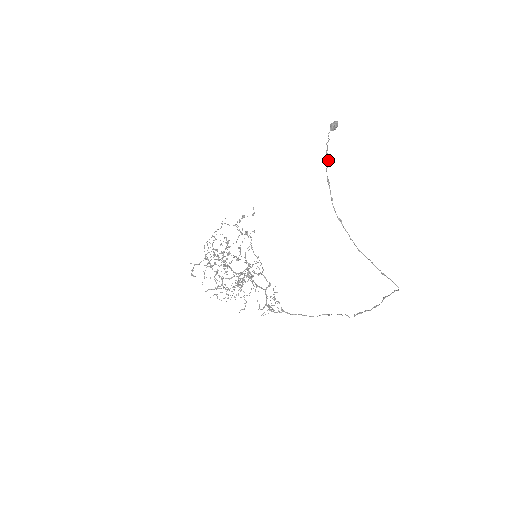
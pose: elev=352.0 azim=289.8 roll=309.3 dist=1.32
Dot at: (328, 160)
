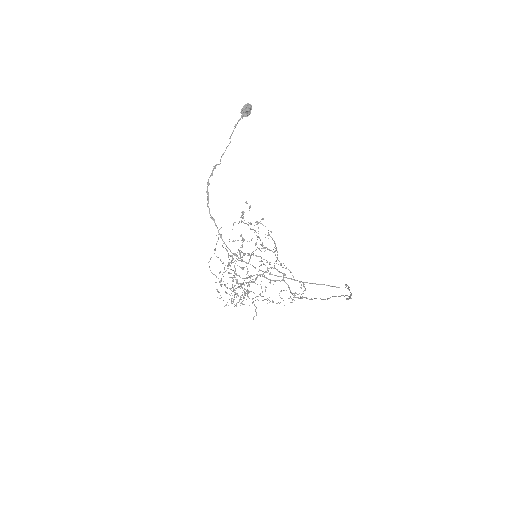
Dot at: (208, 192)
